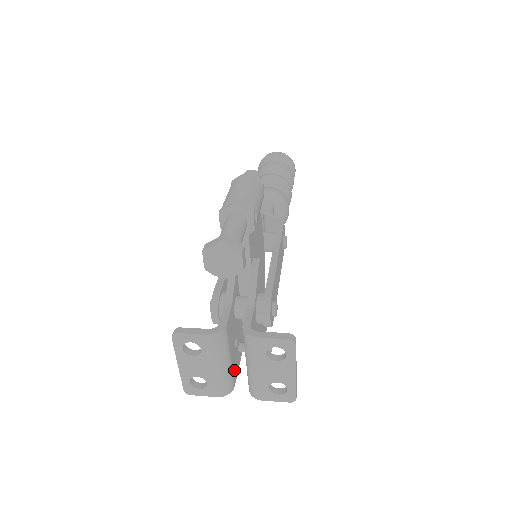
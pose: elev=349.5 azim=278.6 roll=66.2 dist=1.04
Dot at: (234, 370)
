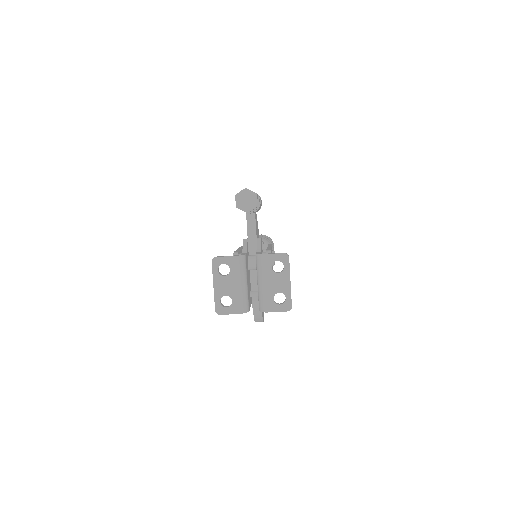
Dot at: occluded
